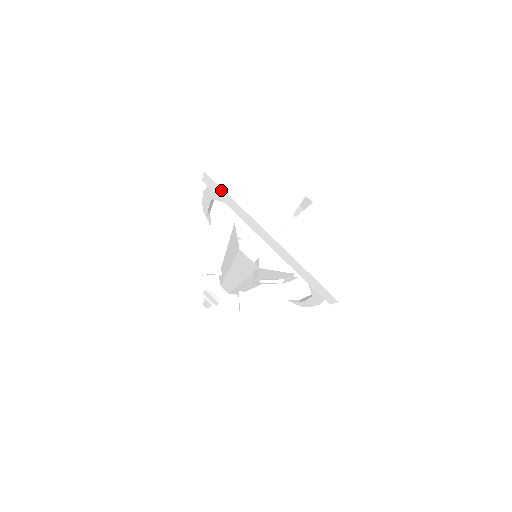
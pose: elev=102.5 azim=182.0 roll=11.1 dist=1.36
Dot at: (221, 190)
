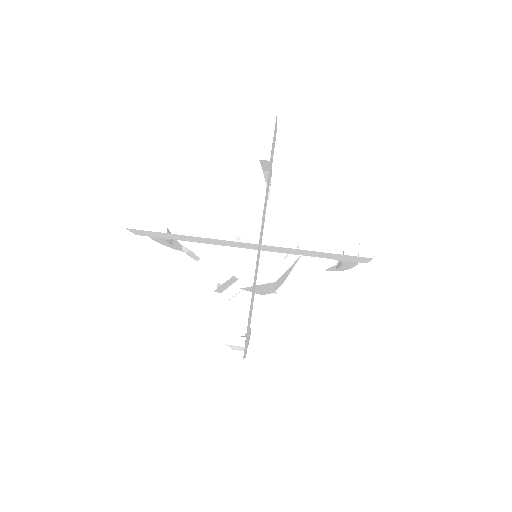
Dot at: occluded
